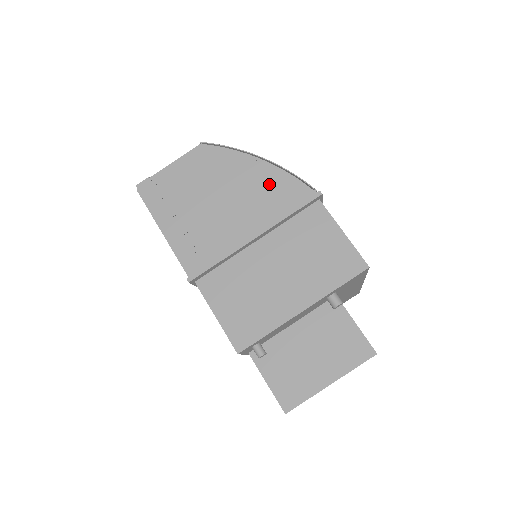
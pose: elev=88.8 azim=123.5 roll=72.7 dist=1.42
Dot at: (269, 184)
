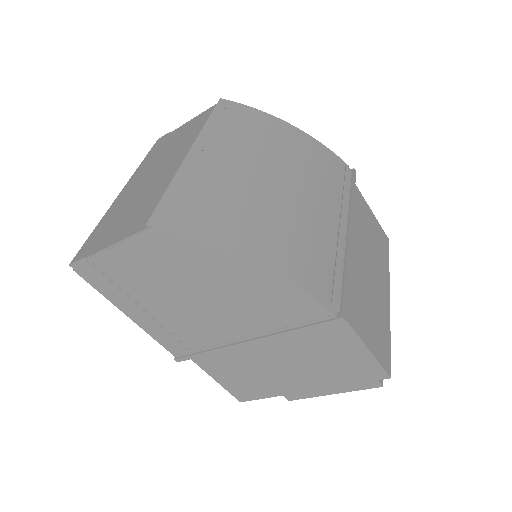
Dot at: (267, 296)
